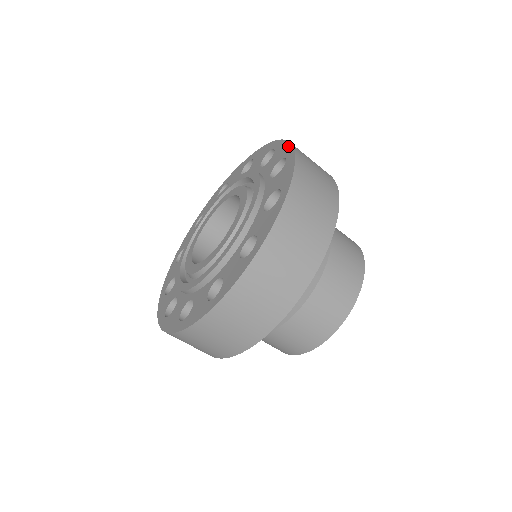
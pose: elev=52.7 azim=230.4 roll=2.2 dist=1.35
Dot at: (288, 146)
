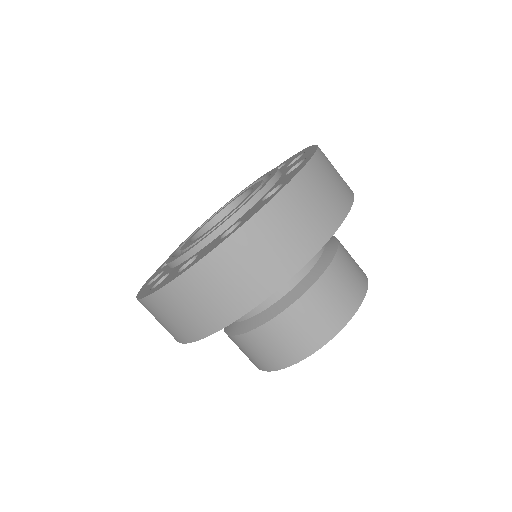
Dot at: (314, 149)
